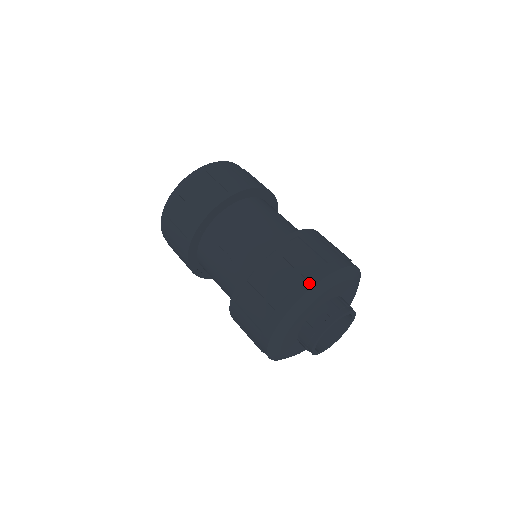
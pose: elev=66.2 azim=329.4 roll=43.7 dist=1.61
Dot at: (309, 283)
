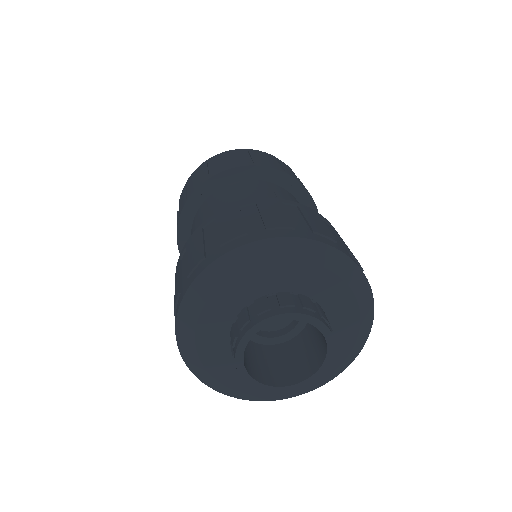
Dot at: (220, 252)
